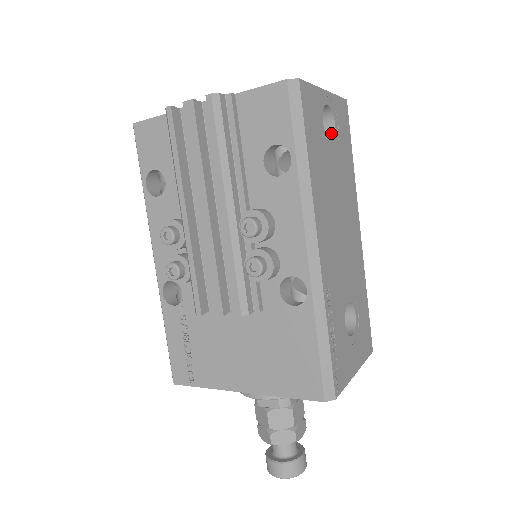
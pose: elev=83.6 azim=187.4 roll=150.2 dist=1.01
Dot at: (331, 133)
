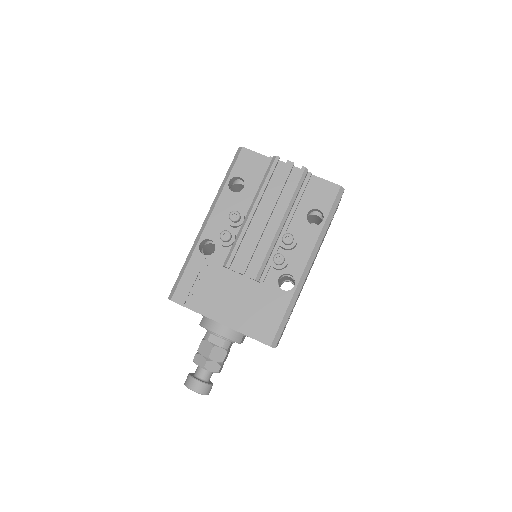
Dot at: occluded
